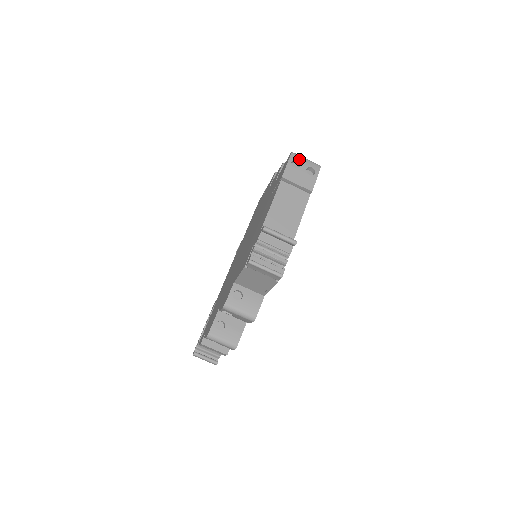
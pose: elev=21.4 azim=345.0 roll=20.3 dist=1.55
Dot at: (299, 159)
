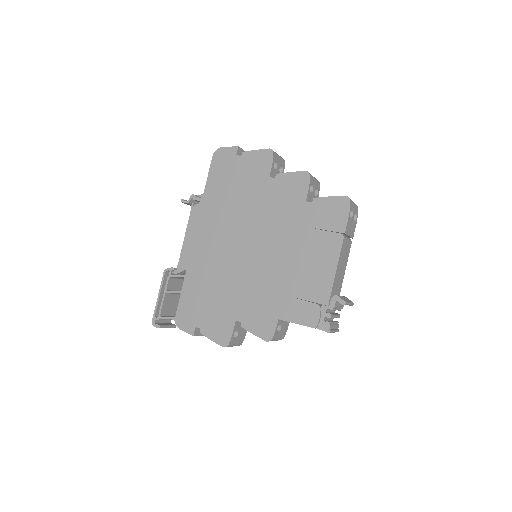
Dot at: (353, 207)
